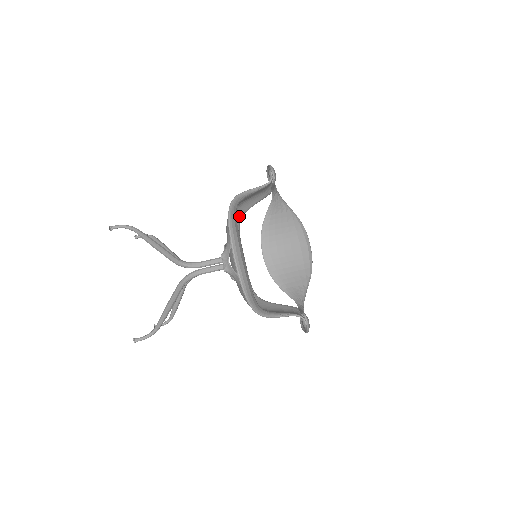
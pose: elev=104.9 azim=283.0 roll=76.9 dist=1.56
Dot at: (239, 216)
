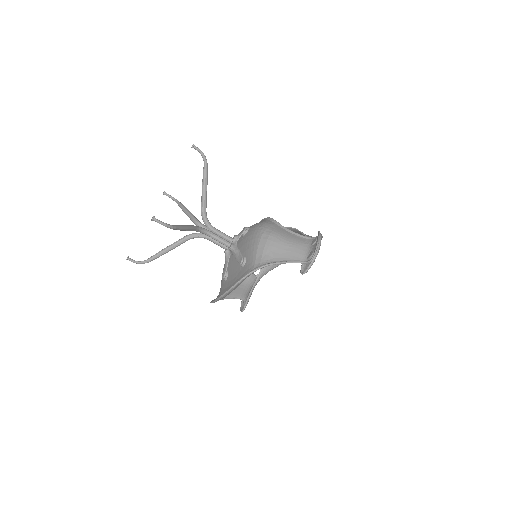
Dot at: (274, 226)
